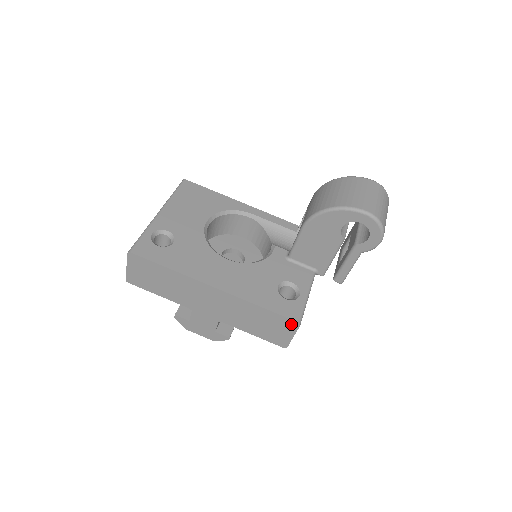
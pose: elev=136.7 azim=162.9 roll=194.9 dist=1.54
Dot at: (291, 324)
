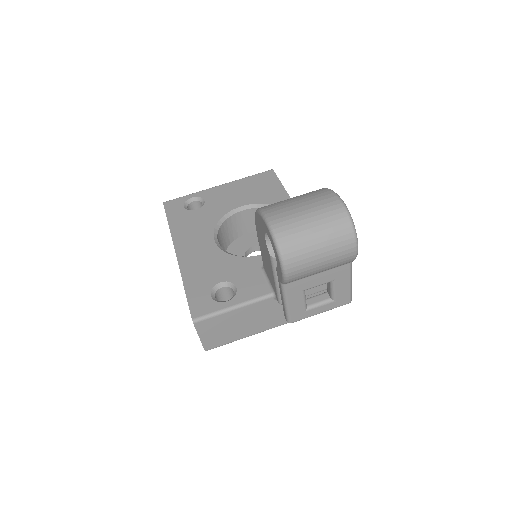
Dot at: occluded
